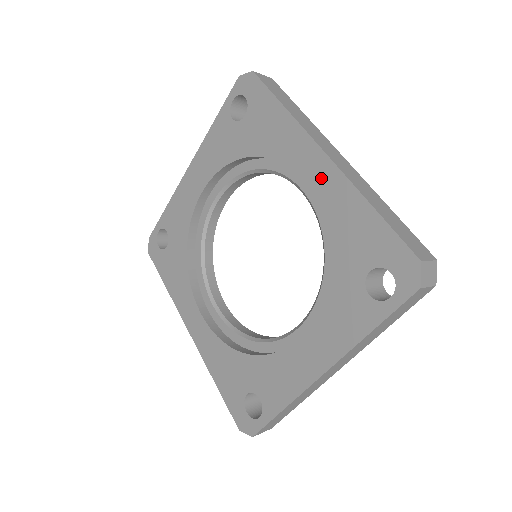
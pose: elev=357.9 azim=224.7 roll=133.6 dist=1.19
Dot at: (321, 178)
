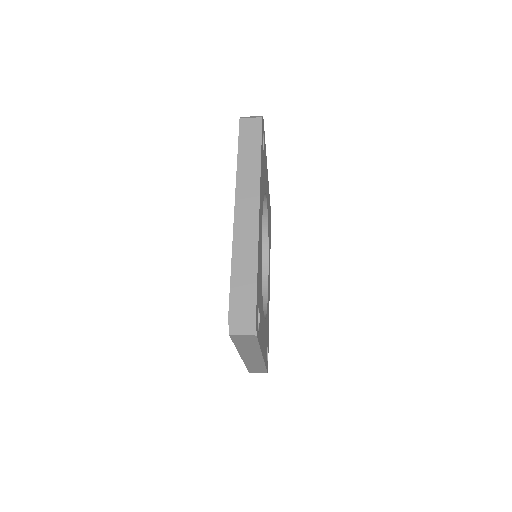
Dot at: occluded
